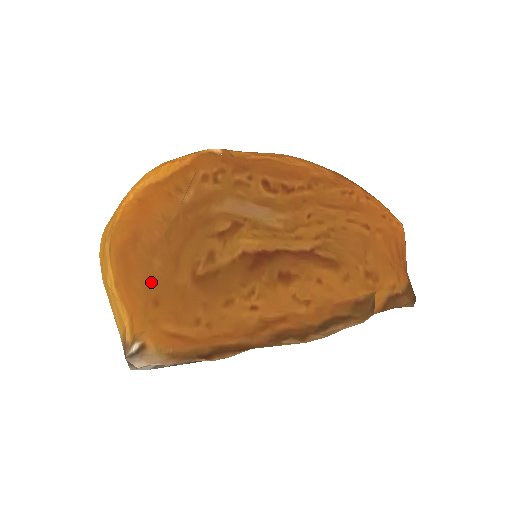
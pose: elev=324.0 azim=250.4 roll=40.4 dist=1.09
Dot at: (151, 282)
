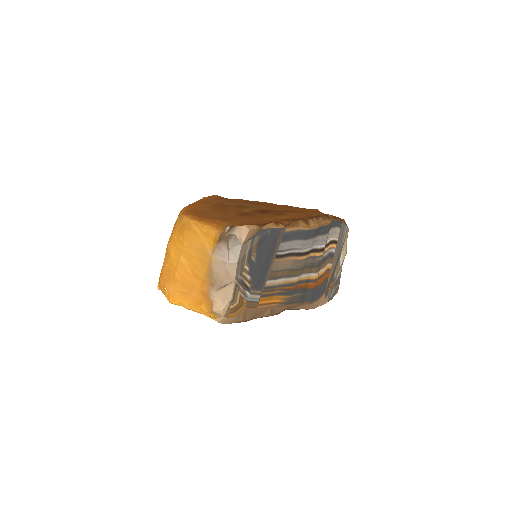
Dot at: (217, 217)
